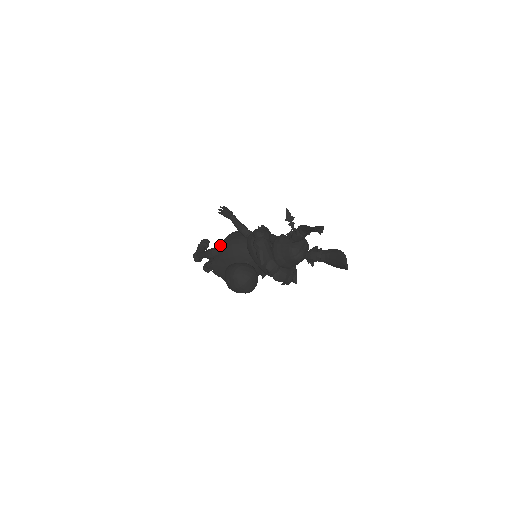
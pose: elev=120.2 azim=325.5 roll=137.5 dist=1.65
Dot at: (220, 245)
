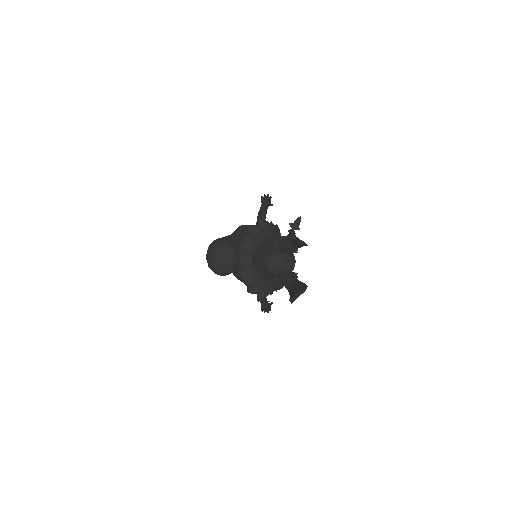
Dot at: (240, 226)
